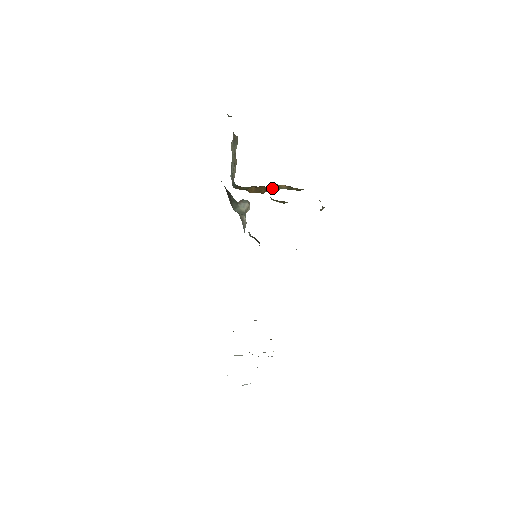
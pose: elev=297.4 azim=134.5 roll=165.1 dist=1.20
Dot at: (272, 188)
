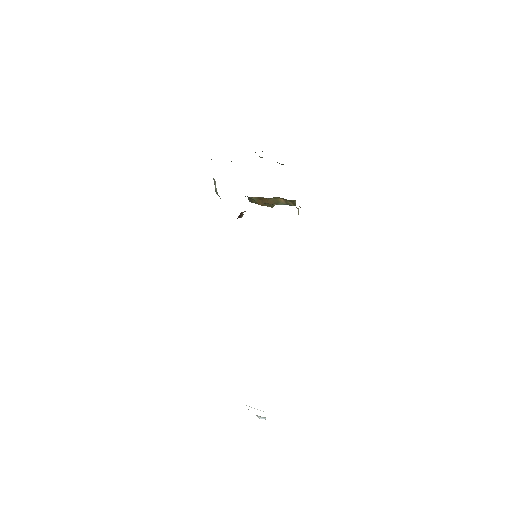
Dot at: (275, 202)
